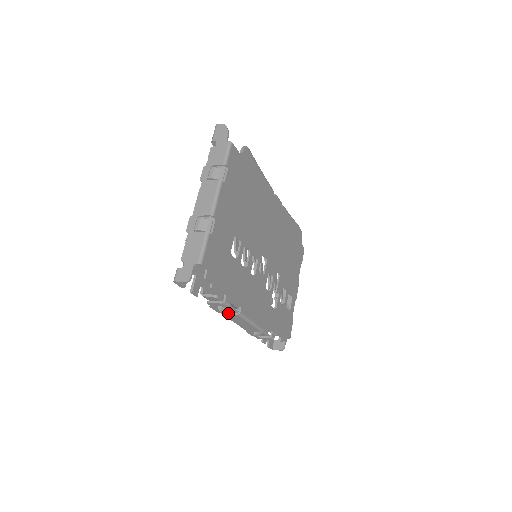
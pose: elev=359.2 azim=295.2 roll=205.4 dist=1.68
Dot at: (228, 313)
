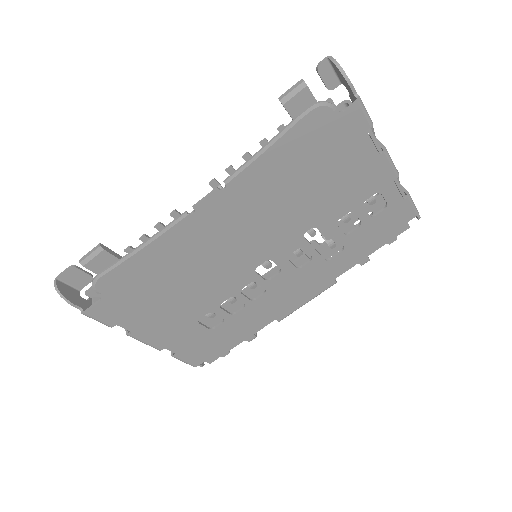
Dot at: occluded
